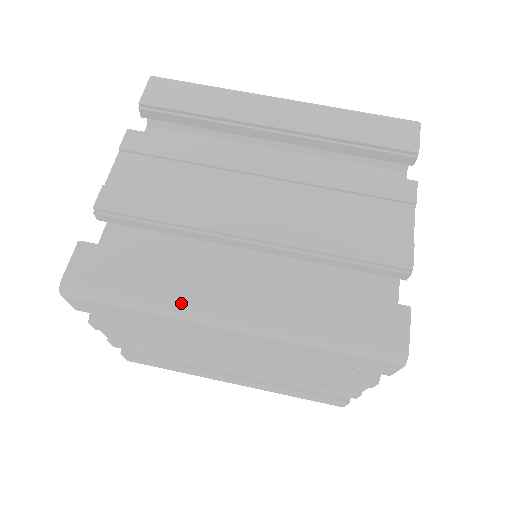
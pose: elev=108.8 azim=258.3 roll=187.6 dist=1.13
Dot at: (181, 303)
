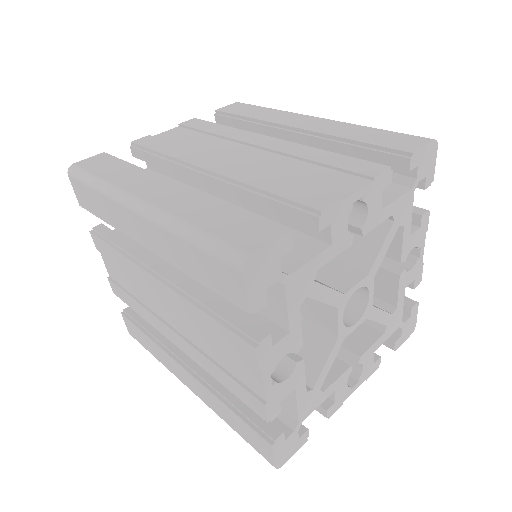
Dot at: (120, 186)
